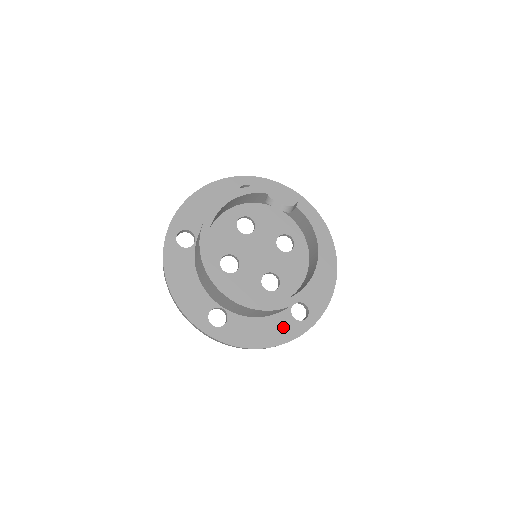
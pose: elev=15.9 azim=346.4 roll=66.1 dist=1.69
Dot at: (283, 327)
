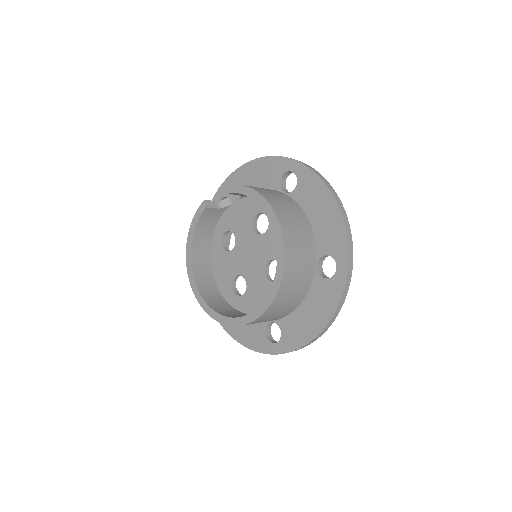
Dot at: (323, 296)
